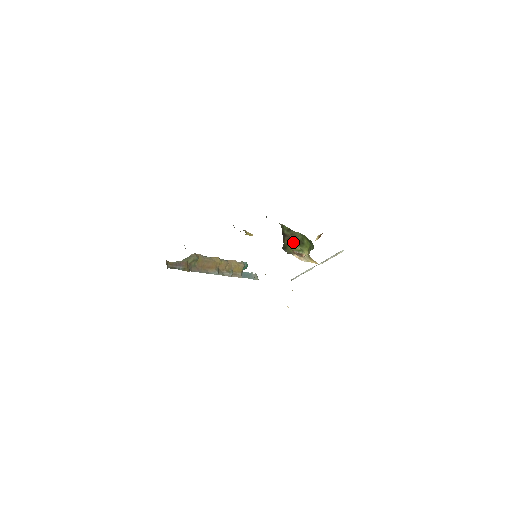
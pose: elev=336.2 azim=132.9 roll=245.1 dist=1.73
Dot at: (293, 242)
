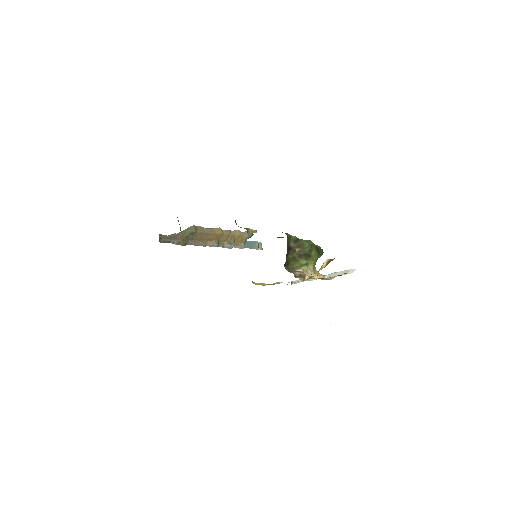
Dot at: (298, 255)
